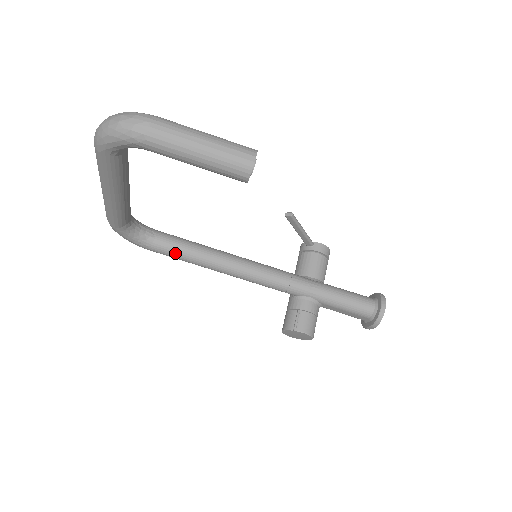
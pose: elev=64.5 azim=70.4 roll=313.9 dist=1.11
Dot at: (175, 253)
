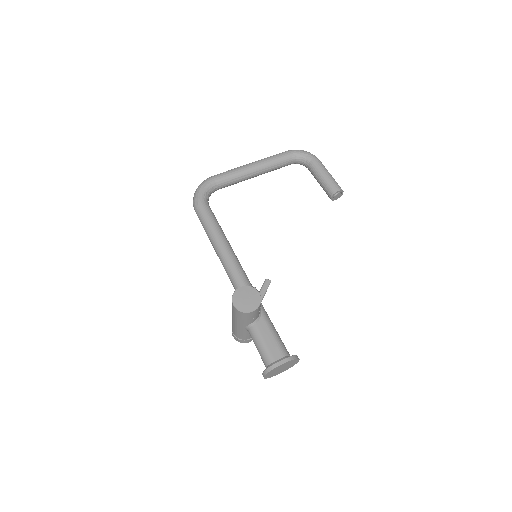
Dot at: (213, 216)
